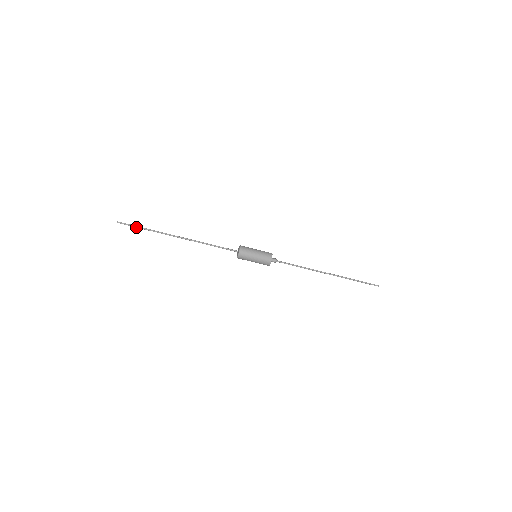
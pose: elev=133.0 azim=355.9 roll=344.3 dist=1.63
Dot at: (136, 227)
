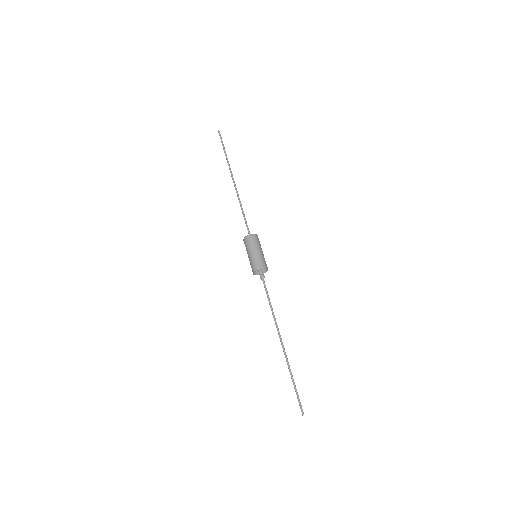
Dot at: (222, 145)
